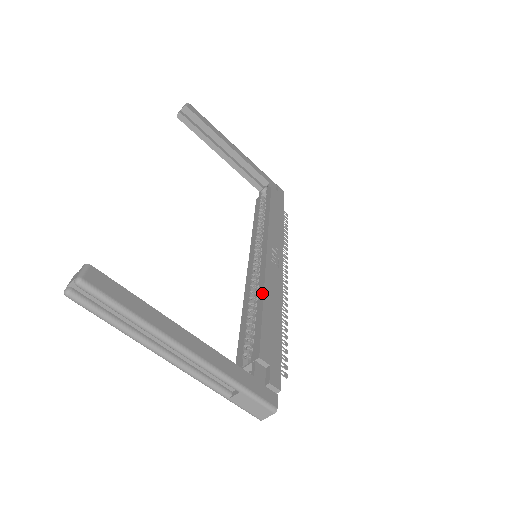
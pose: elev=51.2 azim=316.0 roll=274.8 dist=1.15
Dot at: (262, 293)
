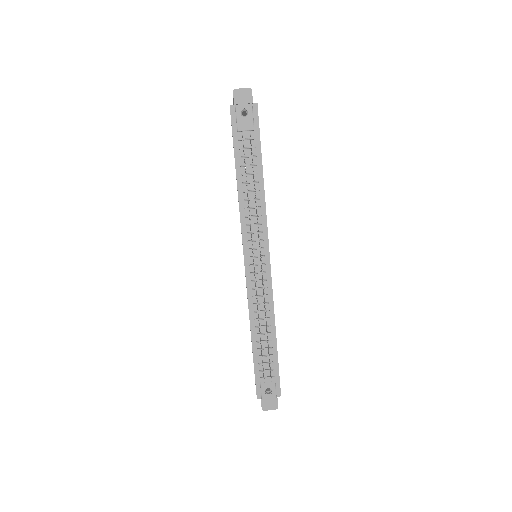
Dot at: occluded
